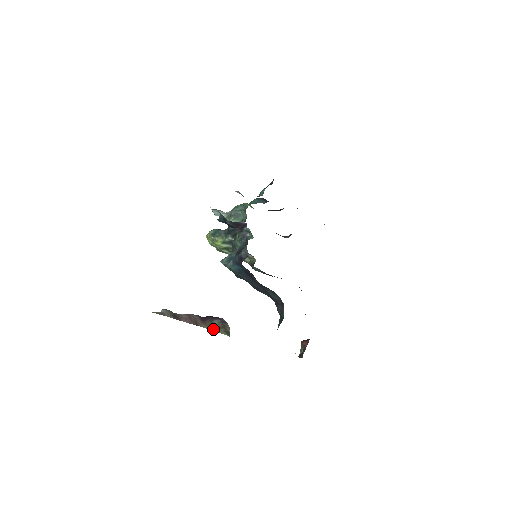
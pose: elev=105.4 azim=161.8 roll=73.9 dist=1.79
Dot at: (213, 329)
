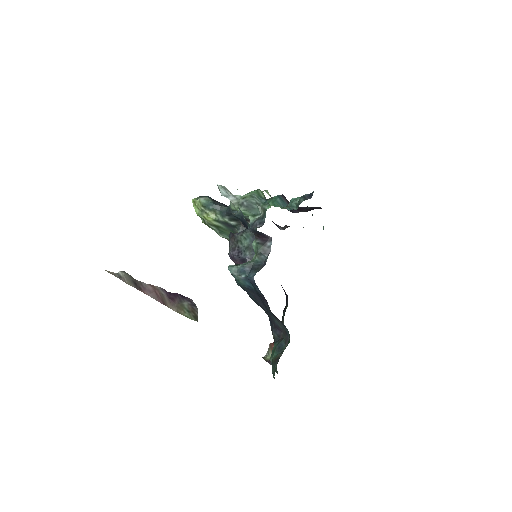
Dot at: (183, 313)
